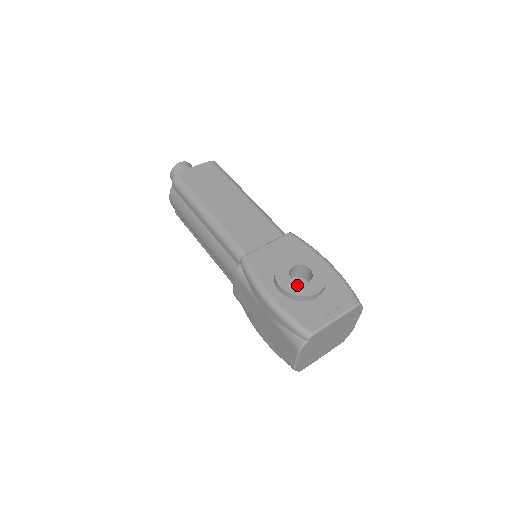
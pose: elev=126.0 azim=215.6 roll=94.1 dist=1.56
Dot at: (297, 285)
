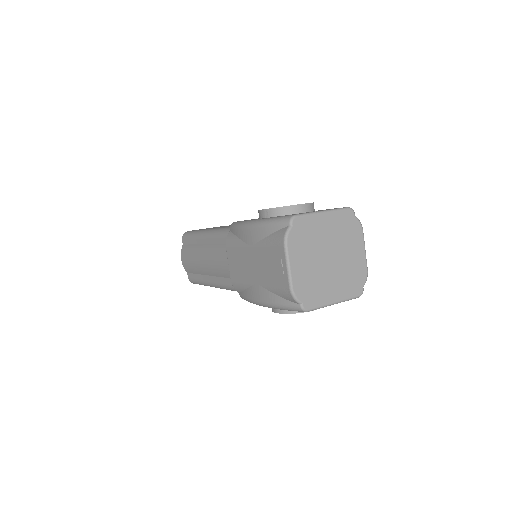
Dot at: occluded
